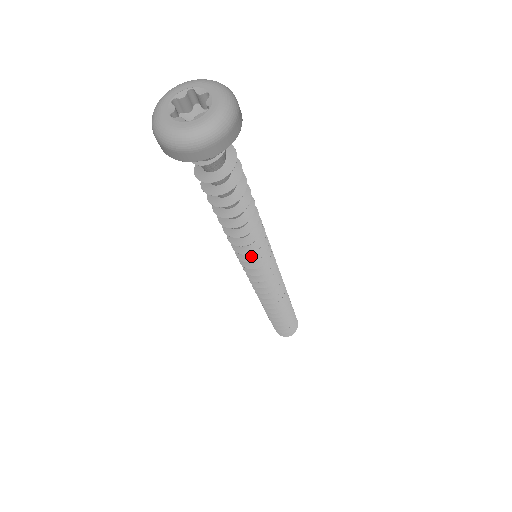
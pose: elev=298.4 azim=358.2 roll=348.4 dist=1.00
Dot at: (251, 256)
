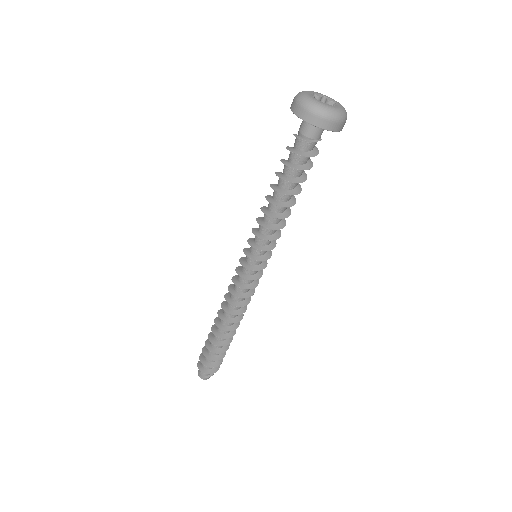
Dot at: (260, 246)
